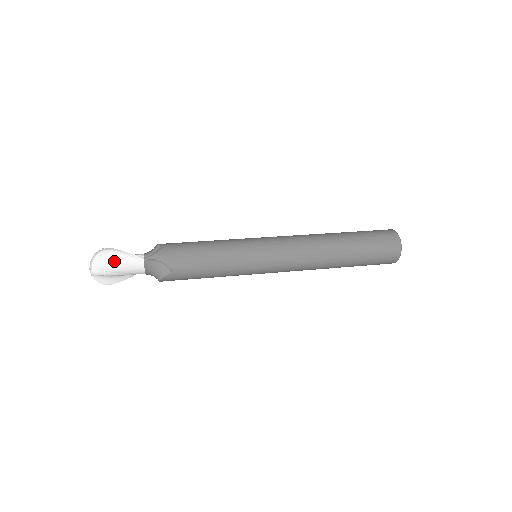
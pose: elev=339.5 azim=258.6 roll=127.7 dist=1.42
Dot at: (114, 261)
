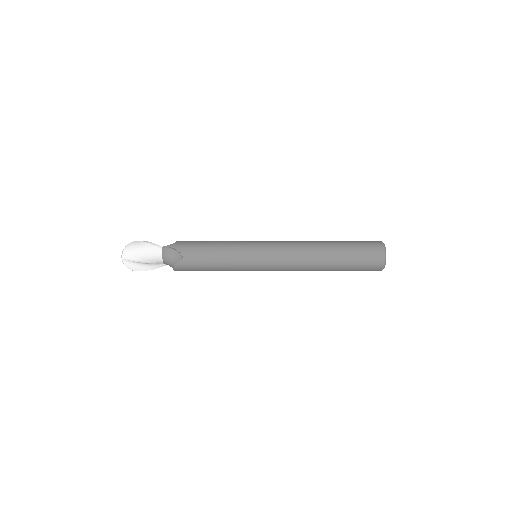
Dot at: (140, 248)
